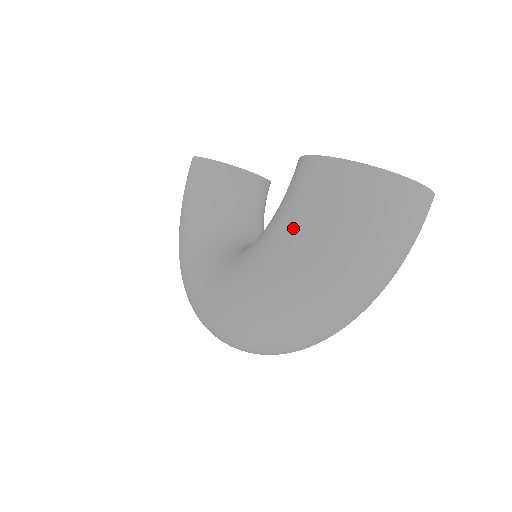
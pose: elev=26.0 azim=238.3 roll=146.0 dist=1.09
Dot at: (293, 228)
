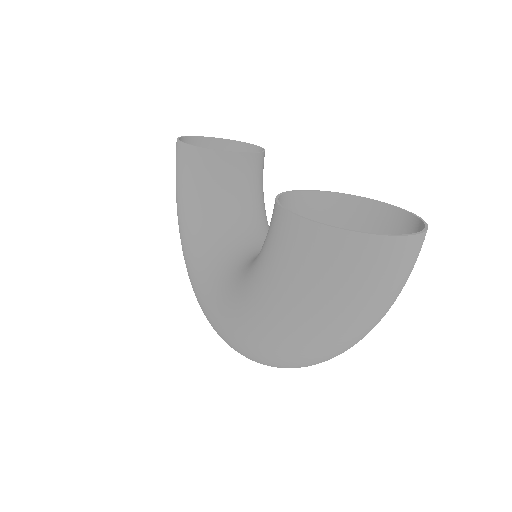
Dot at: (276, 286)
